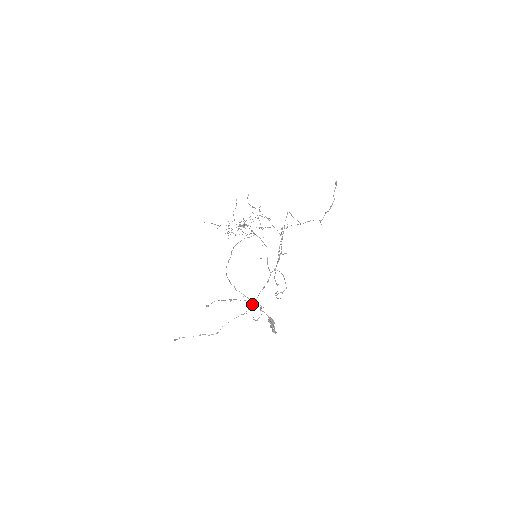
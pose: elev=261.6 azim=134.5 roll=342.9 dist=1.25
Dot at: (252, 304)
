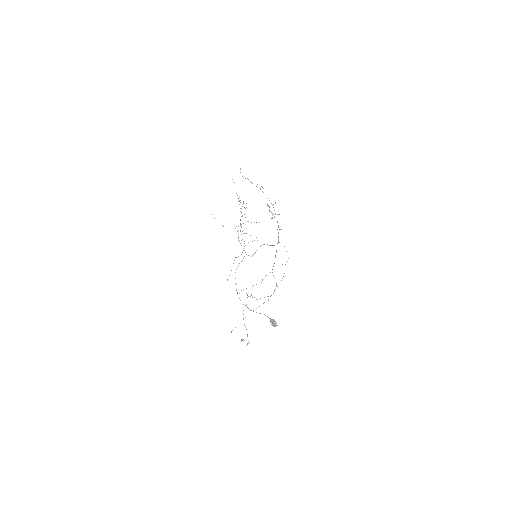
Dot at: (273, 266)
